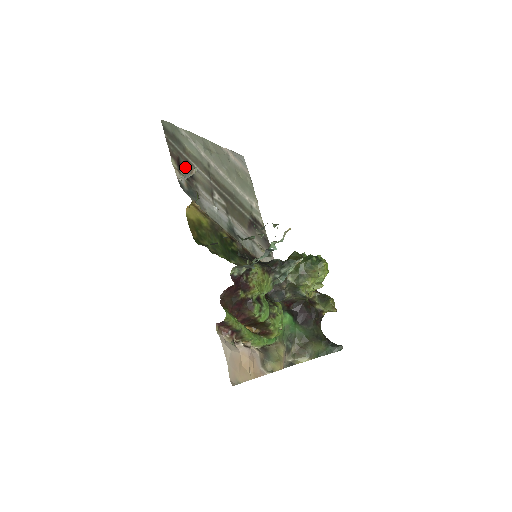
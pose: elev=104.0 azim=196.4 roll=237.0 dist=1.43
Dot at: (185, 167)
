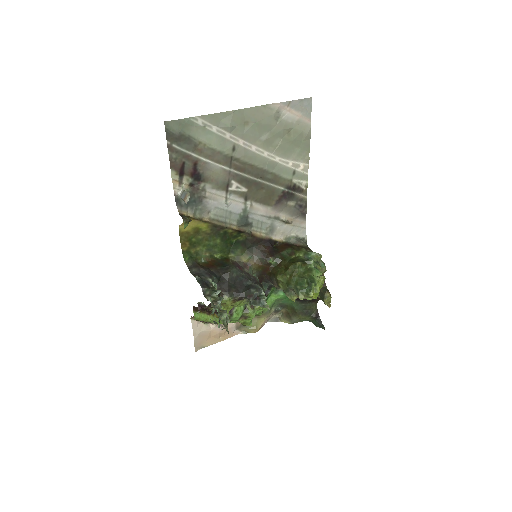
Dot at: (191, 171)
